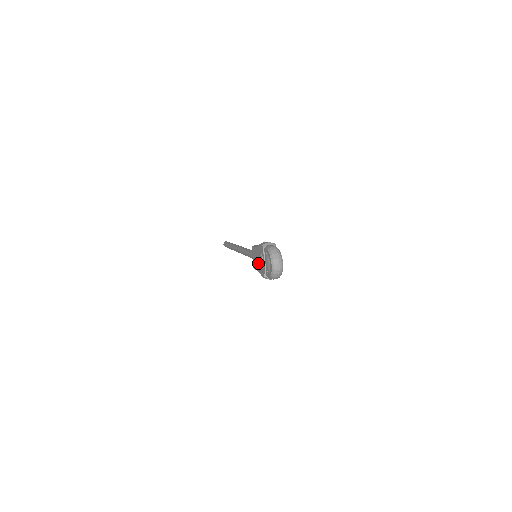
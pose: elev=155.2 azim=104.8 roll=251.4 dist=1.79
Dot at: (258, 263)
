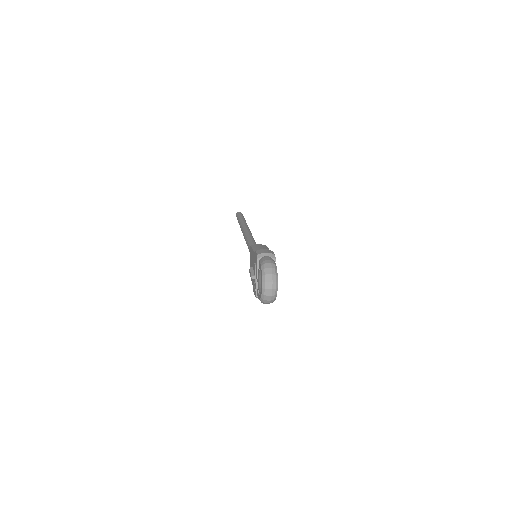
Dot at: occluded
